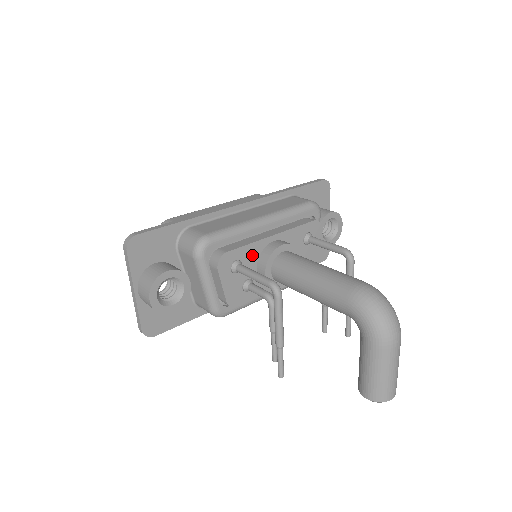
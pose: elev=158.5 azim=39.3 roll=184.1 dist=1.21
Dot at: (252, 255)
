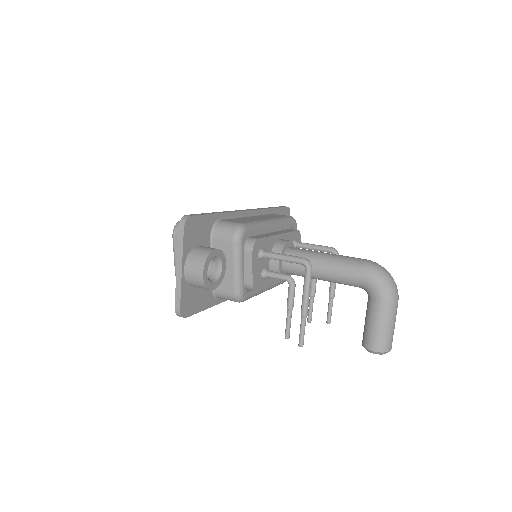
Dot at: (269, 247)
